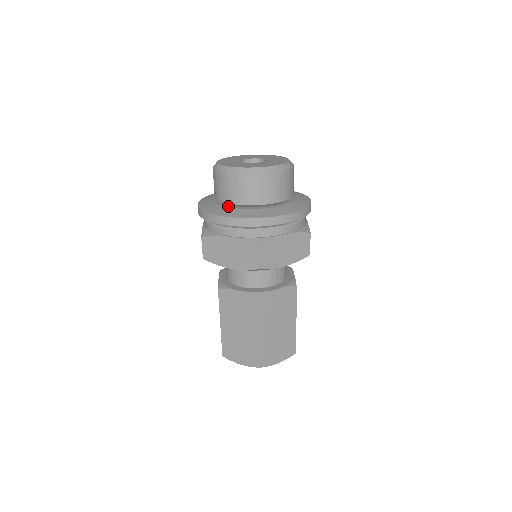
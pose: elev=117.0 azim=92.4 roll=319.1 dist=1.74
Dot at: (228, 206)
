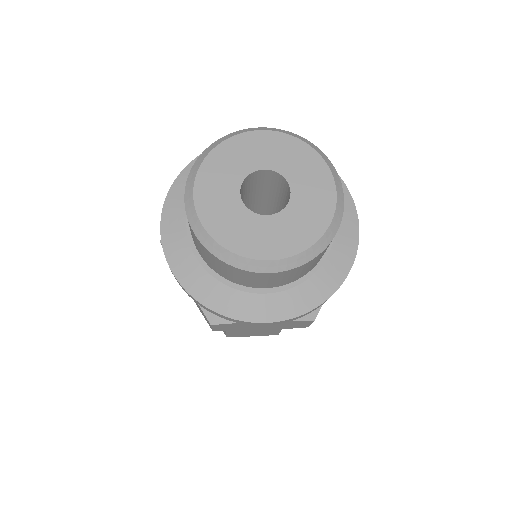
Dot at: (194, 245)
